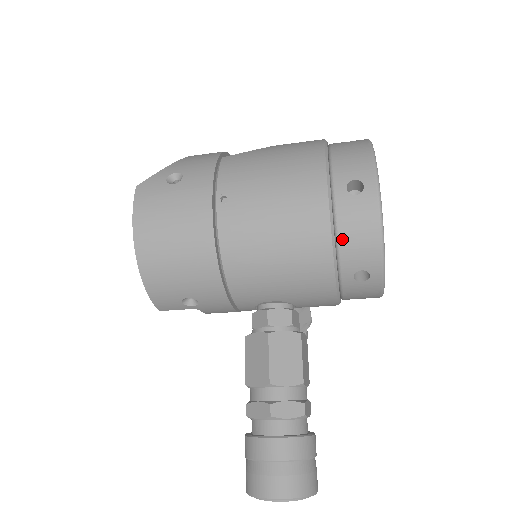
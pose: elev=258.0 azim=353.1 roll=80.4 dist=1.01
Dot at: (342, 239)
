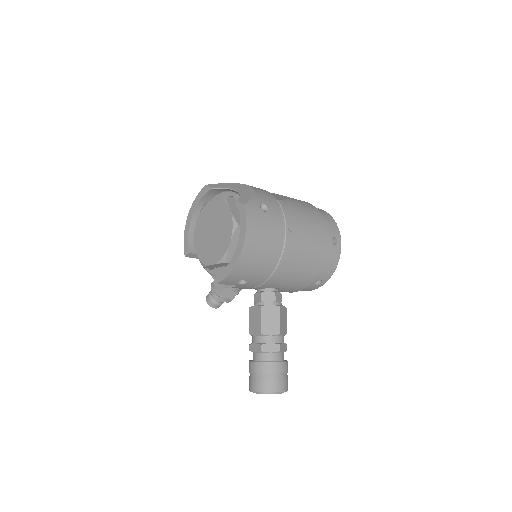
Dot at: (324, 265)
